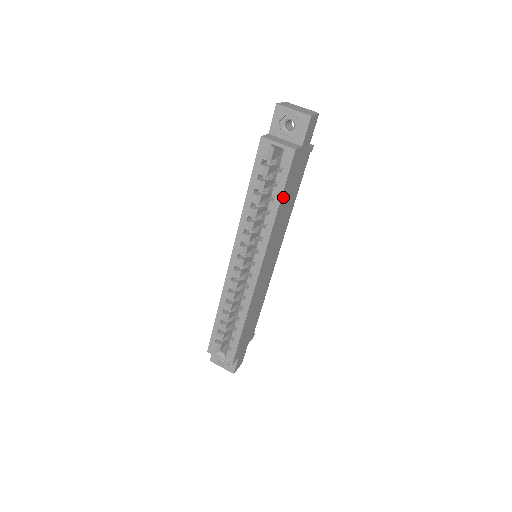
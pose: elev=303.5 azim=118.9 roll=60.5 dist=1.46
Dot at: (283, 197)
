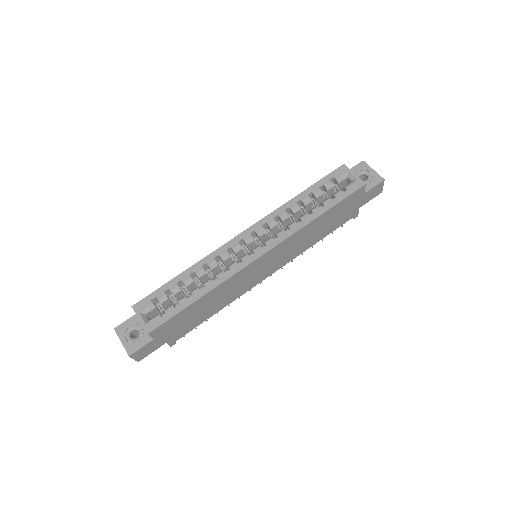
Dot at: (329, 212)
